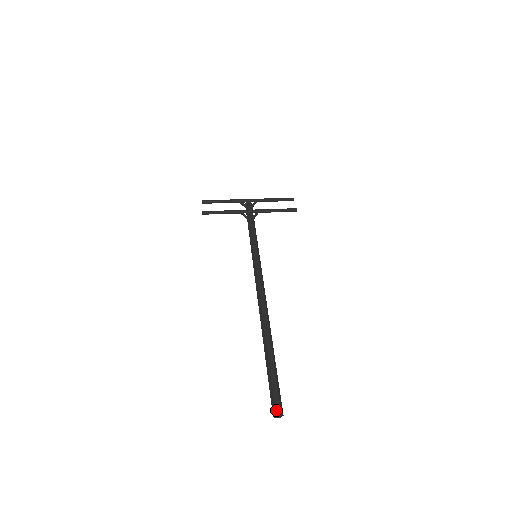
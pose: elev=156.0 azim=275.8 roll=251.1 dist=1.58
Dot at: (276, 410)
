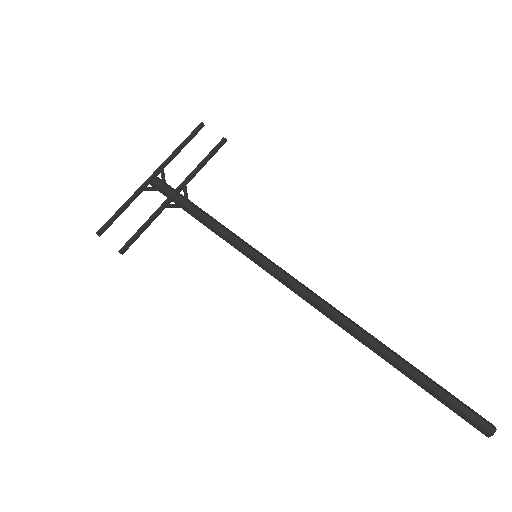
Dot at: (489, 432)
